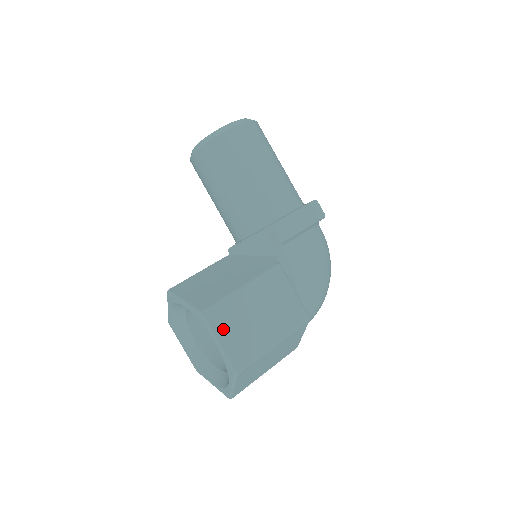
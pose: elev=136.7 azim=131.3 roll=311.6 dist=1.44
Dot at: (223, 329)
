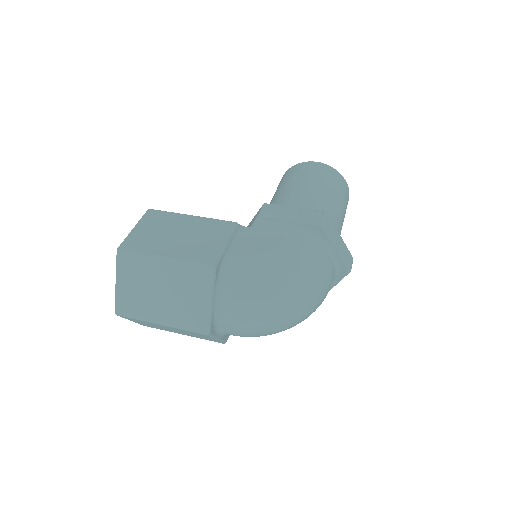
Dot at: (147, 223)
